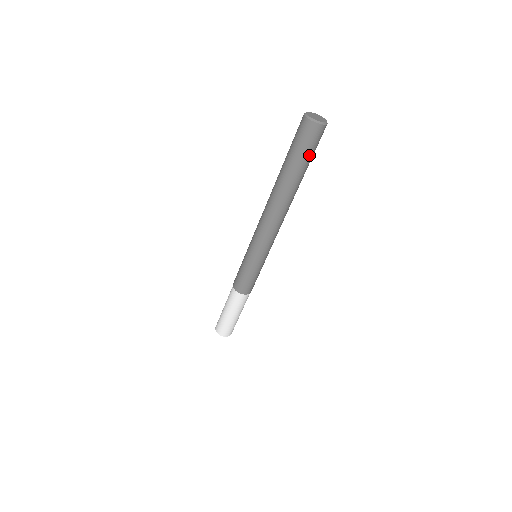
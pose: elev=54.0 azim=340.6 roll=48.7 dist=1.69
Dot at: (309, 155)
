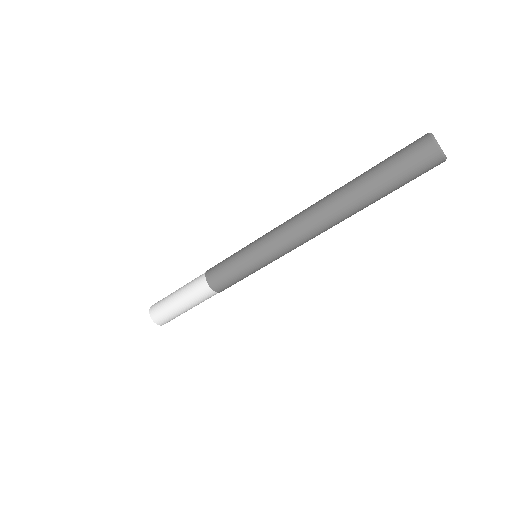
Dot at: (400, 178)
